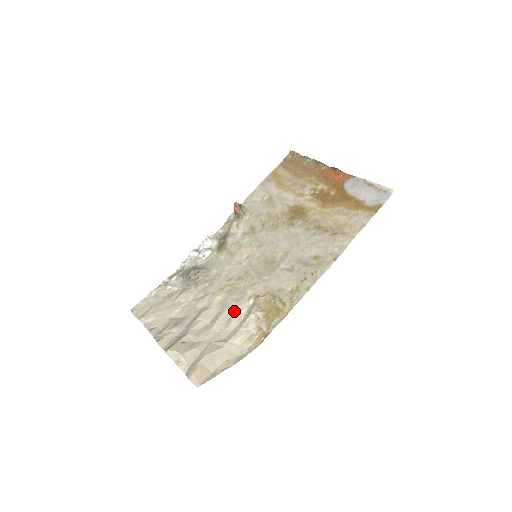
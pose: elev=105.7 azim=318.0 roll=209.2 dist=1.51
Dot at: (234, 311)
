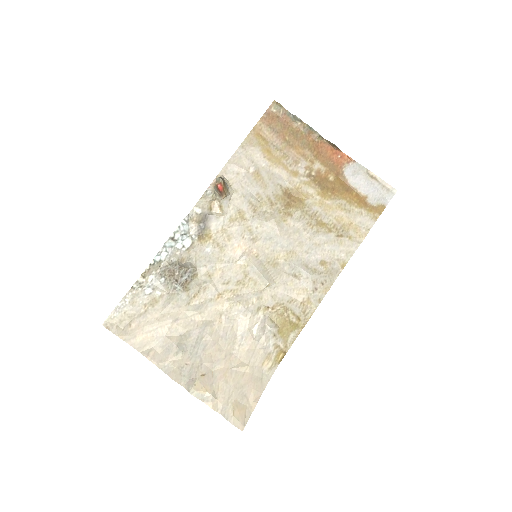
Dot at: (244, 326)
